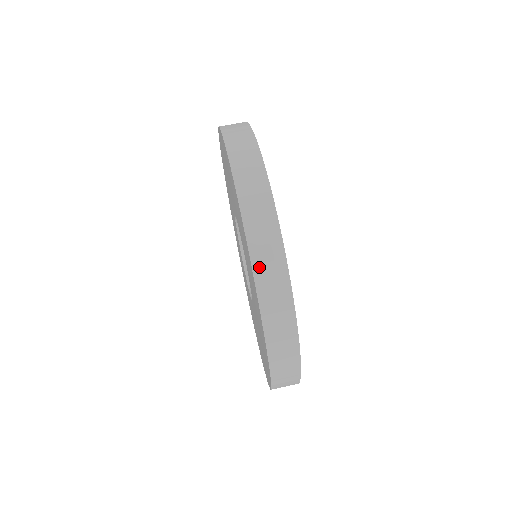
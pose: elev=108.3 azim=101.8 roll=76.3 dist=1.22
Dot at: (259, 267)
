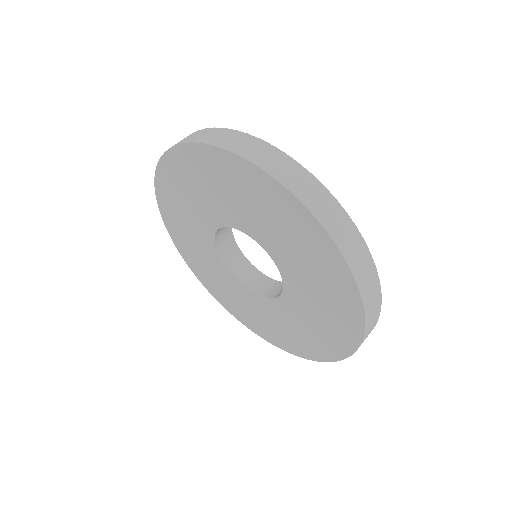
Dot at: (199, 139)
